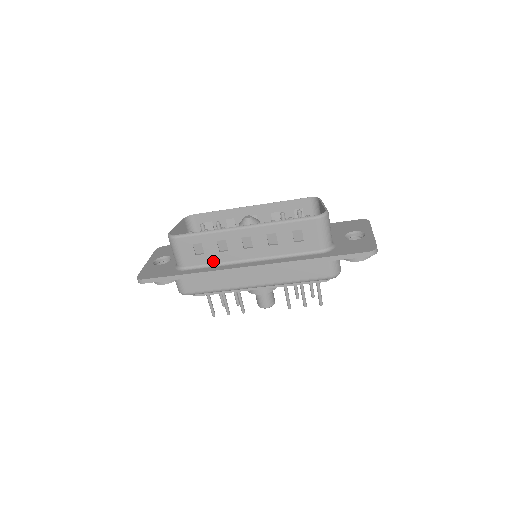
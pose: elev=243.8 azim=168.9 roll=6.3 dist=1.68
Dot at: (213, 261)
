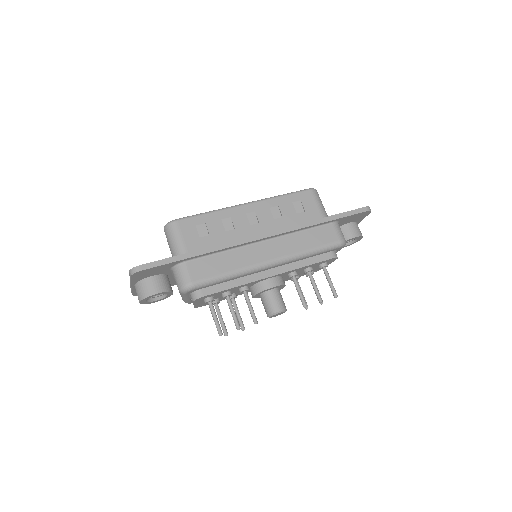
Dot at: (220, 242)
